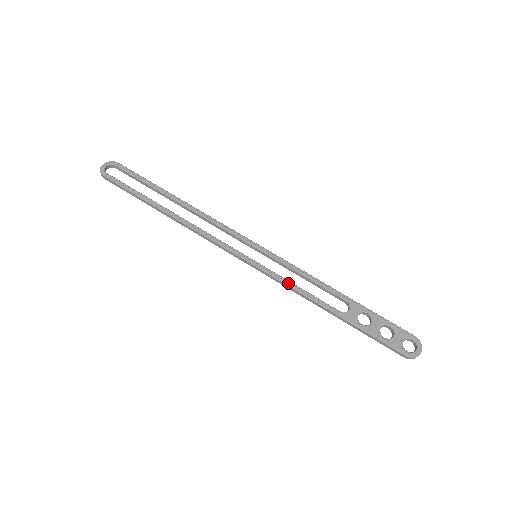
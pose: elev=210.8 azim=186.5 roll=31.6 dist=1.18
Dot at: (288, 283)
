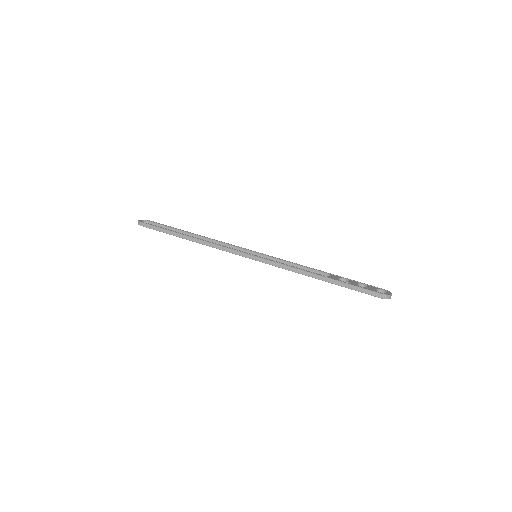
Dot at: (283, 264)
